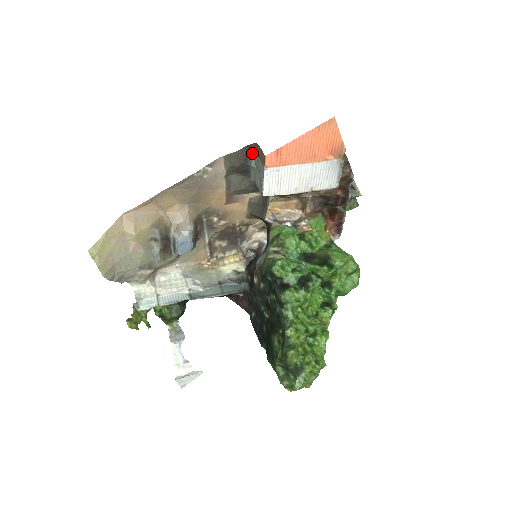
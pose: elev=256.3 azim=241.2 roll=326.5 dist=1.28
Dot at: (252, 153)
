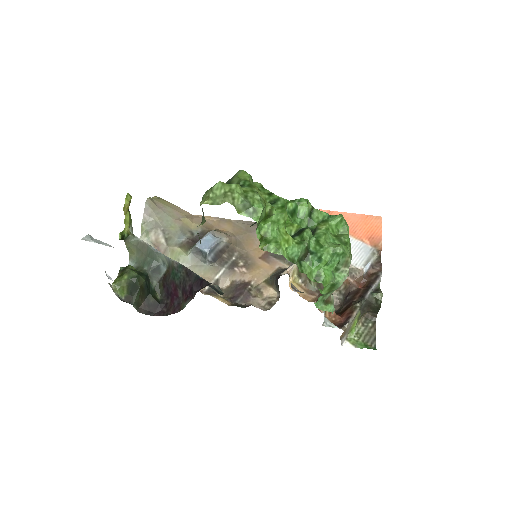
Dot at: occluded
